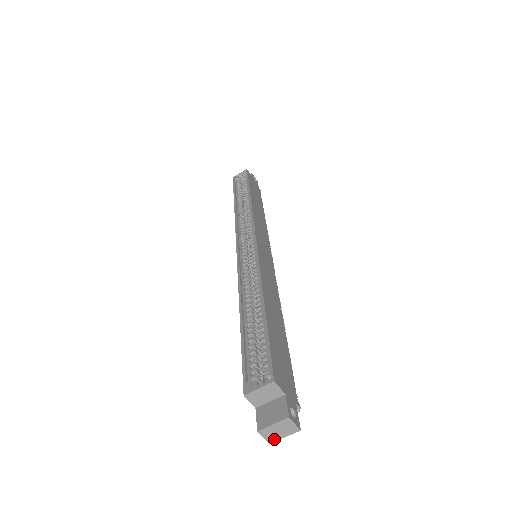
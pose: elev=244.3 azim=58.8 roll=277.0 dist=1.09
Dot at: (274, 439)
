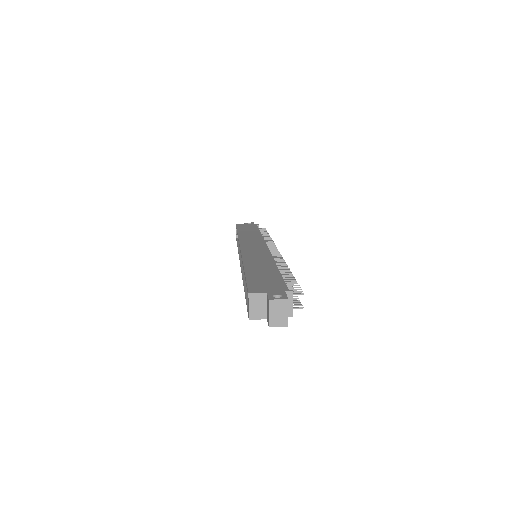
Dot at: (285, 321)
